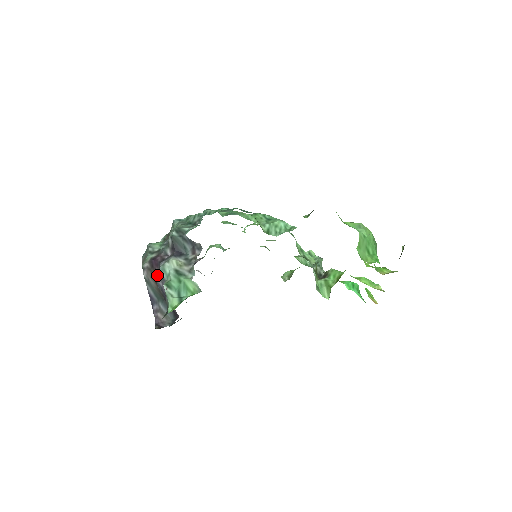
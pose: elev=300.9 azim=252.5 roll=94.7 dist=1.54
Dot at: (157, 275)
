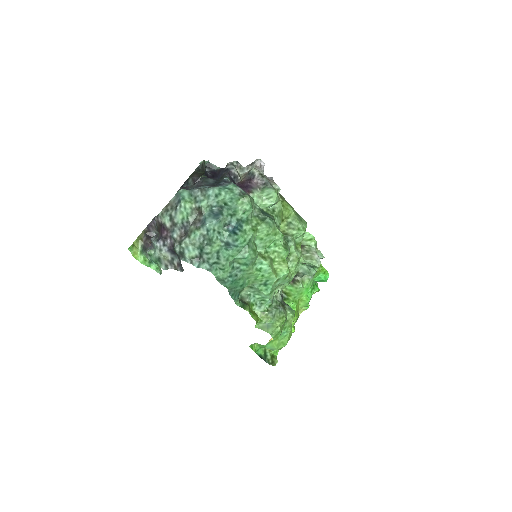
Dot at: (152, 241)
